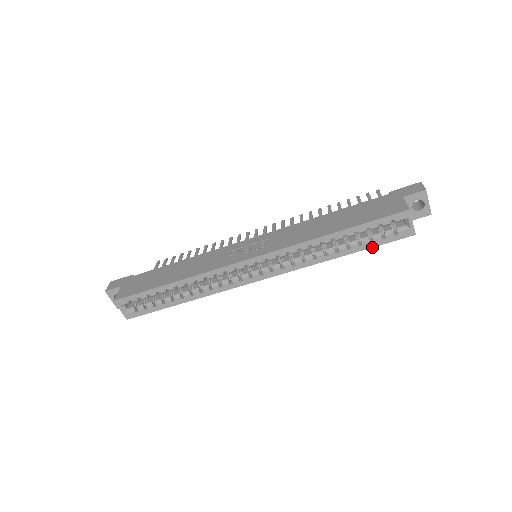
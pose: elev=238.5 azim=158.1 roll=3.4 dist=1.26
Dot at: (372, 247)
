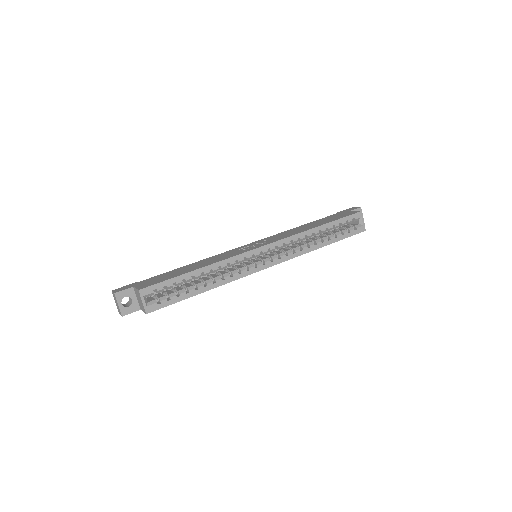
Dot at: occluded
